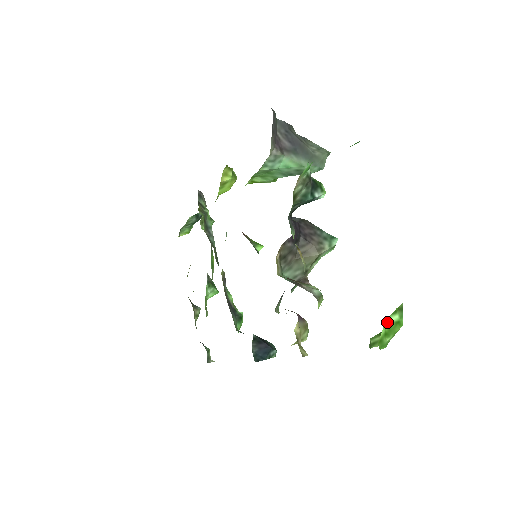
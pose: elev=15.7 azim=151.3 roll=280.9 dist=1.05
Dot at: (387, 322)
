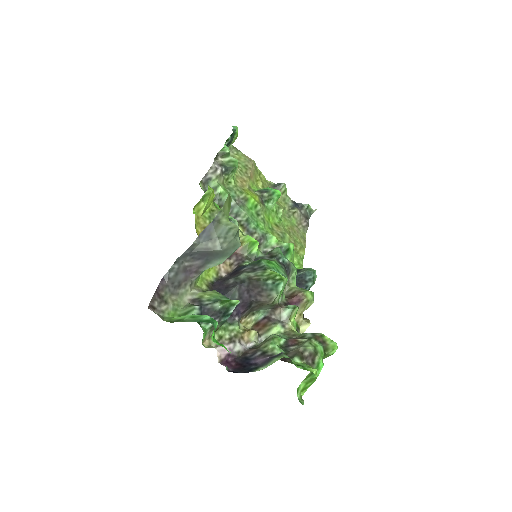
Dot at: (303, 382)
